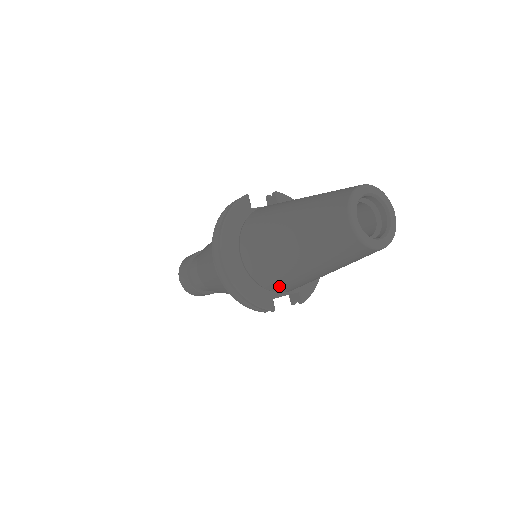
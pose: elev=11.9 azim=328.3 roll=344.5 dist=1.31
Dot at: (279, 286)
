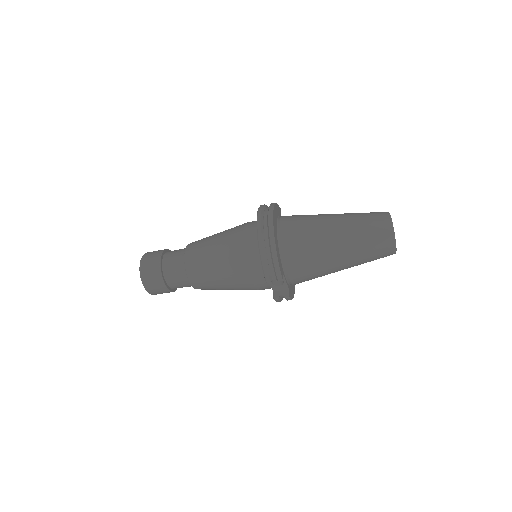
Dot at: (298, 261)
